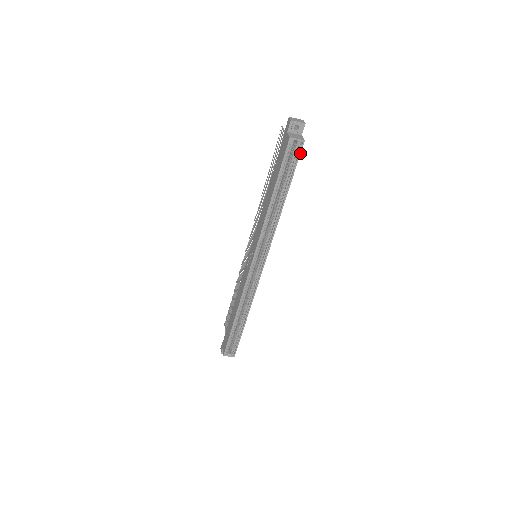
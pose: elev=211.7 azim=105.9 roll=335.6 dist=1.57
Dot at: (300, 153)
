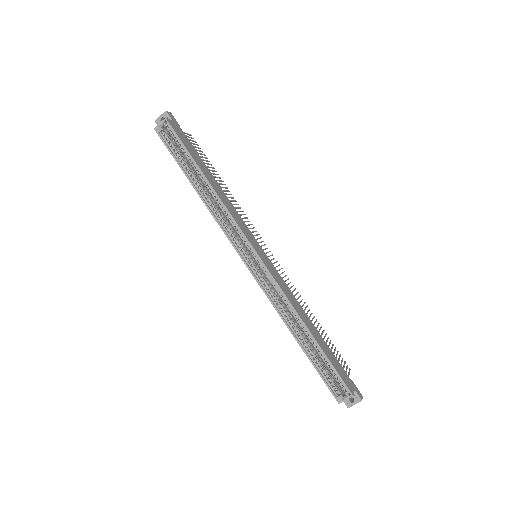
Dot at: (173, 130)
